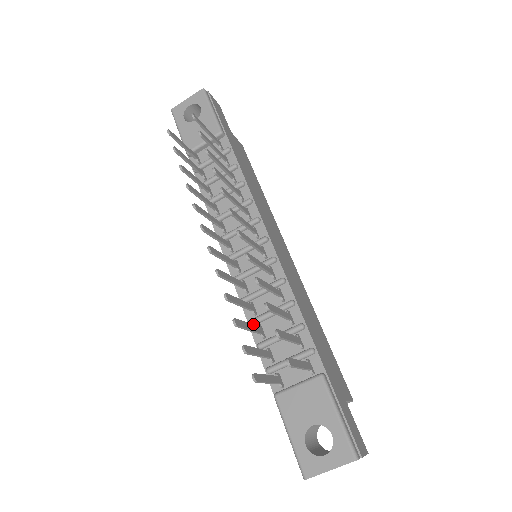
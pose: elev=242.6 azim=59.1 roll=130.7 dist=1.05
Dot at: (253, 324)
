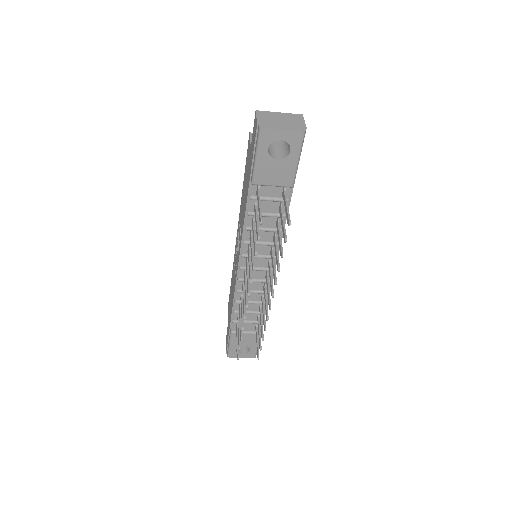
Dot at: (237, 303)
